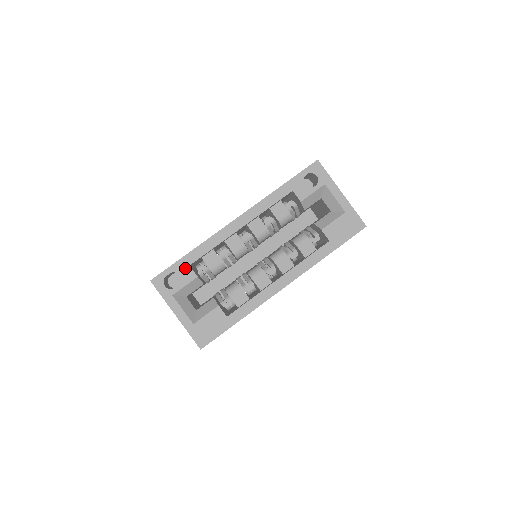
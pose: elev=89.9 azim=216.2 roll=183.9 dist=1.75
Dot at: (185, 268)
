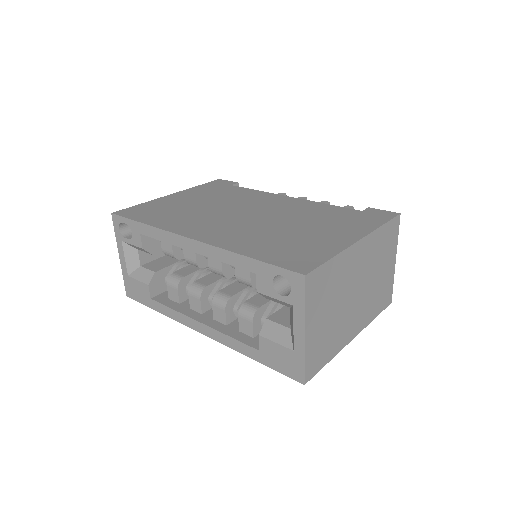
Dot at: (137, 232)
